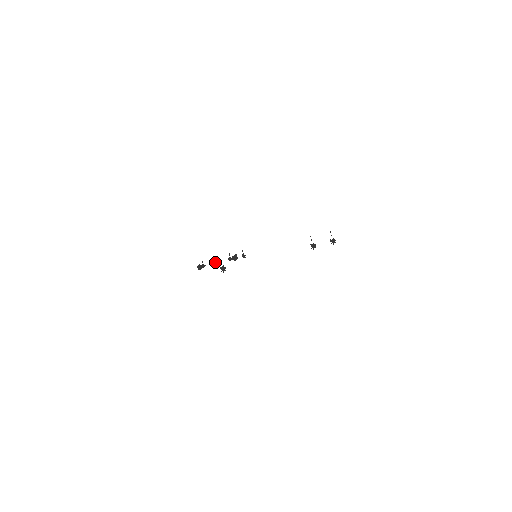
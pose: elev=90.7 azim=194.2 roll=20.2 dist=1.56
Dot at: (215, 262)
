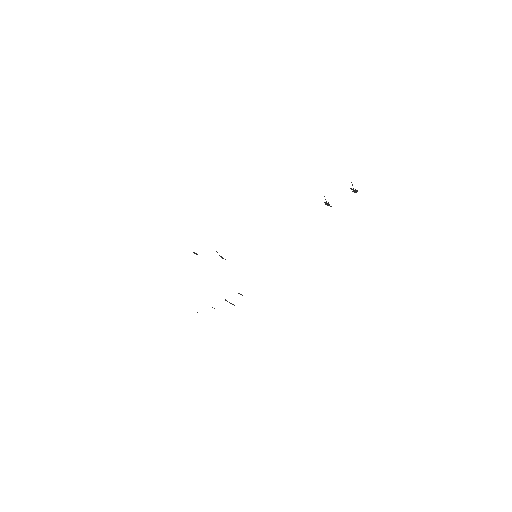
Dot at: occluded
